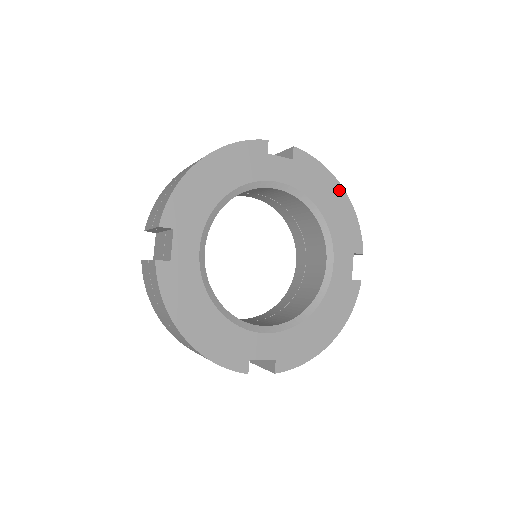
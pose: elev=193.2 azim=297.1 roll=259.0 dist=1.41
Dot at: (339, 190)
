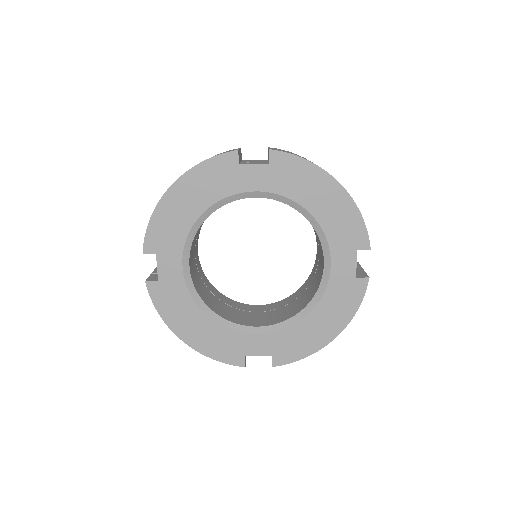
Dot at: (333, 185)
